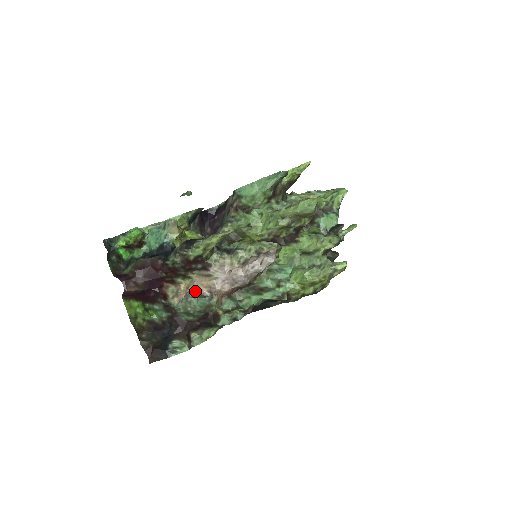
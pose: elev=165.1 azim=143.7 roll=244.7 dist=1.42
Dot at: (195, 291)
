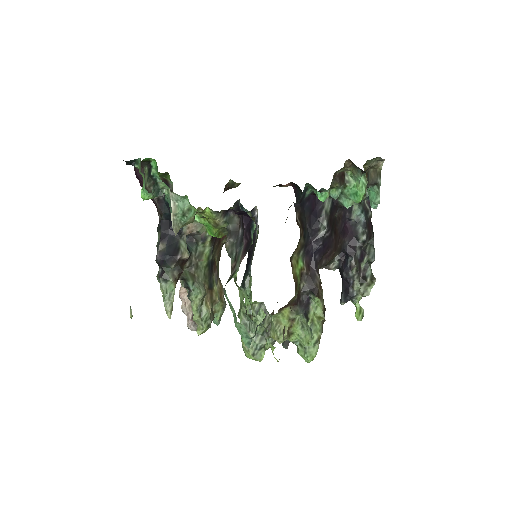
Dot at: occluded
